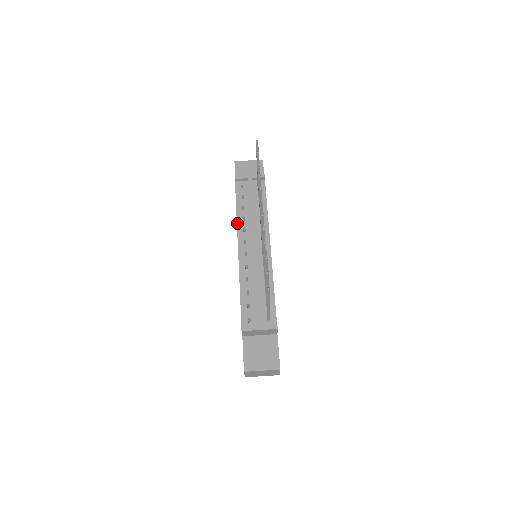
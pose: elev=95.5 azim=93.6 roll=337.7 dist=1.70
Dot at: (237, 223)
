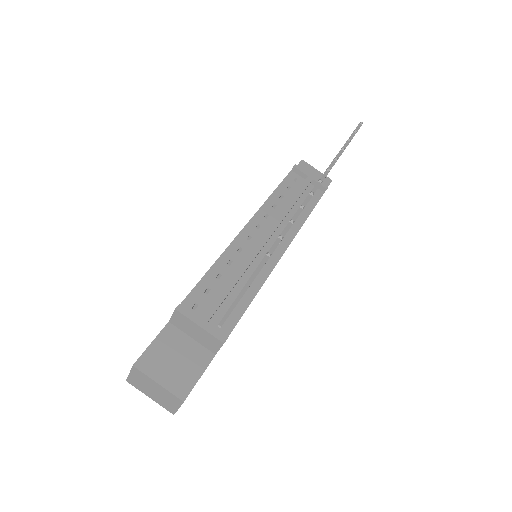
Dot at: (264, 204)
